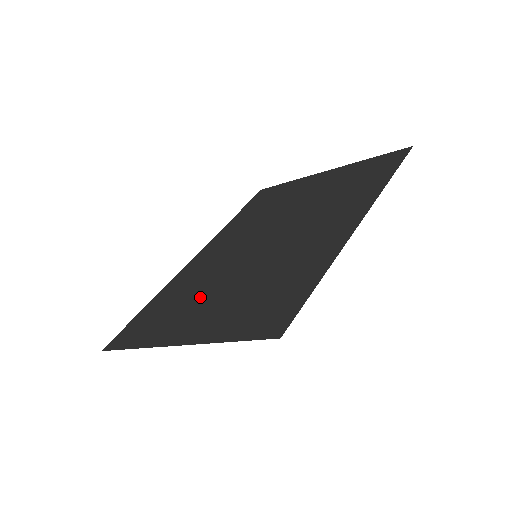
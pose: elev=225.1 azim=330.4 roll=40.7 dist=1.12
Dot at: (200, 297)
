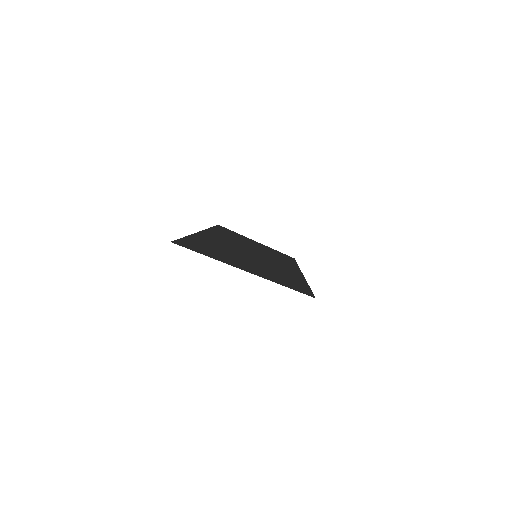
Dot at: (238, 256)
